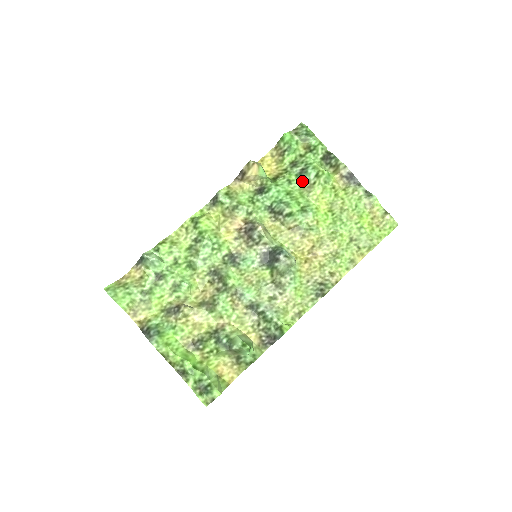
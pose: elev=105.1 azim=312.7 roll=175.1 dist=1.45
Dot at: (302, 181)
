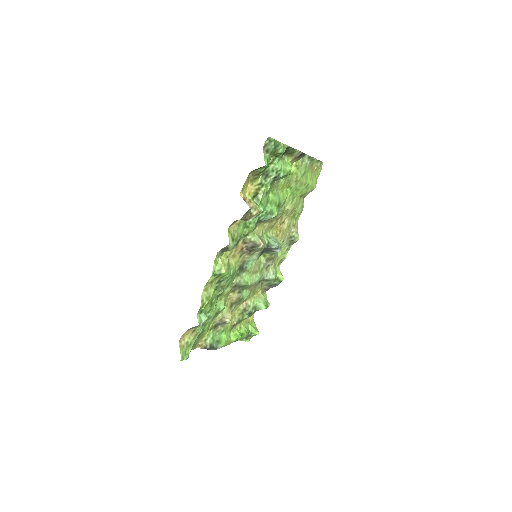
Dot at: (273, 184)
